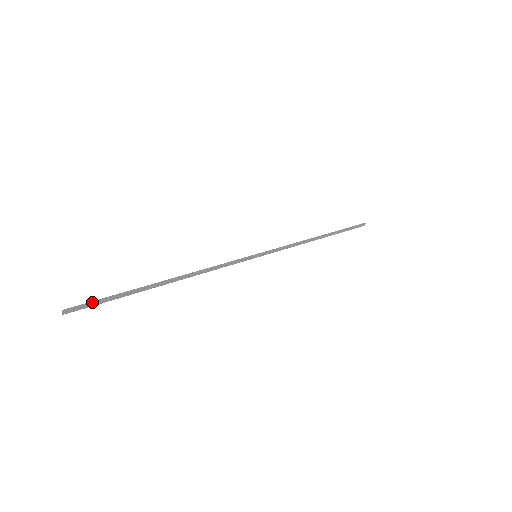
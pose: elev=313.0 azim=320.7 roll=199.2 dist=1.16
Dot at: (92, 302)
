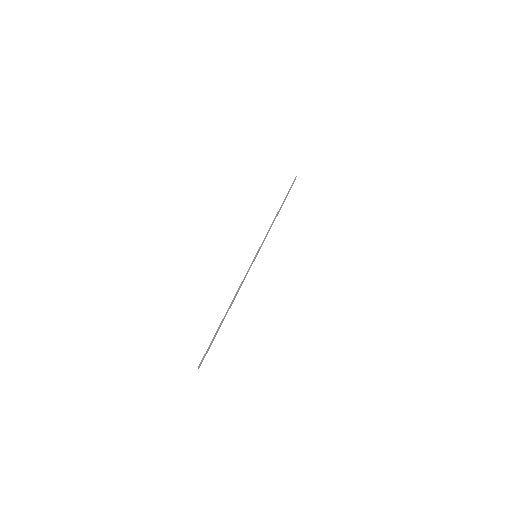
Dot at: (206, 352)
